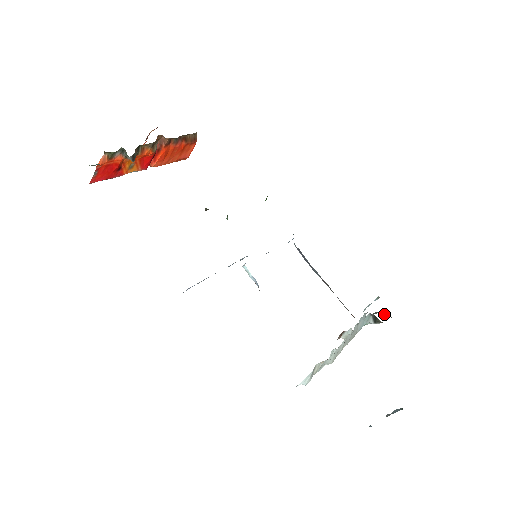
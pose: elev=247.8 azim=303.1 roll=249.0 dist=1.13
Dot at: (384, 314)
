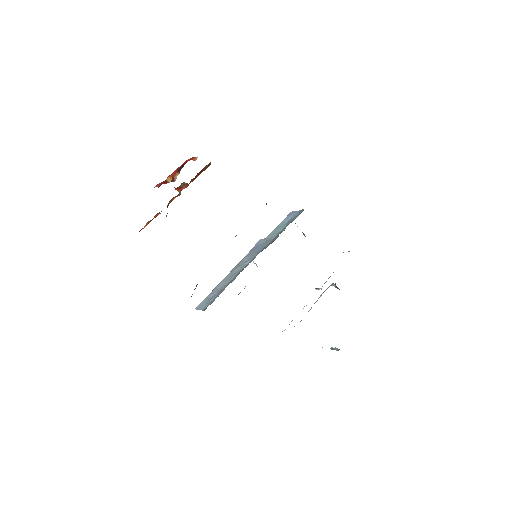
Dot at: occluded
